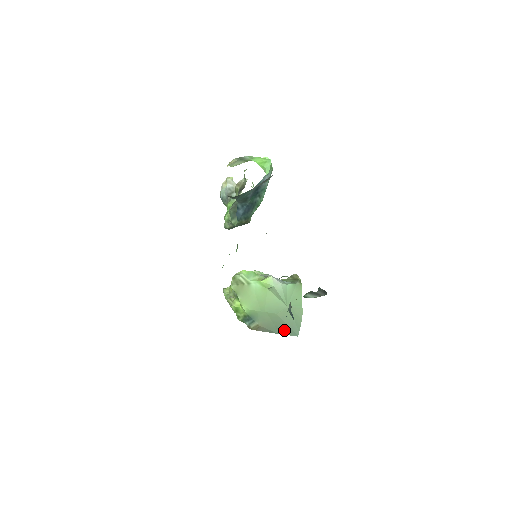
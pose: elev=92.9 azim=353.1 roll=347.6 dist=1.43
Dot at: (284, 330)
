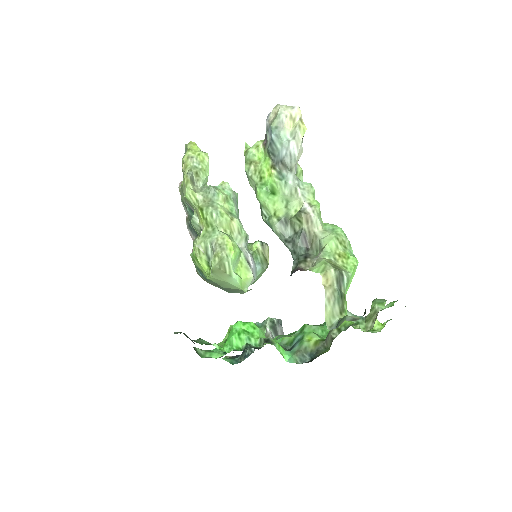
Dot at: (224, 289)
